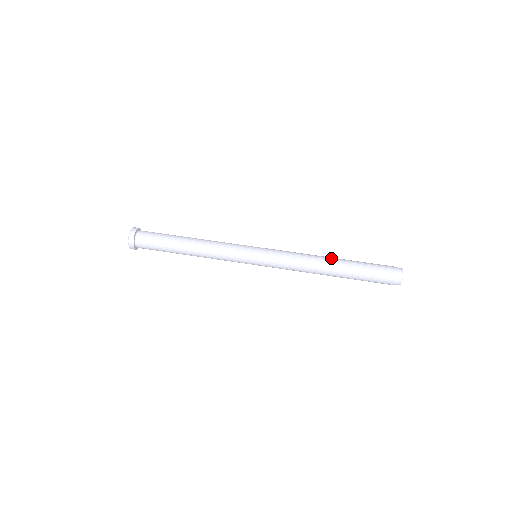
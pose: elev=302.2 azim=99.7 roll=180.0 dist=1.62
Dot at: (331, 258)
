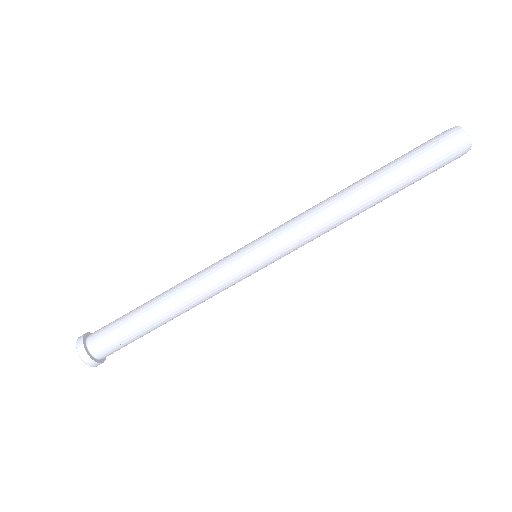
Dot at: (366, 203)
